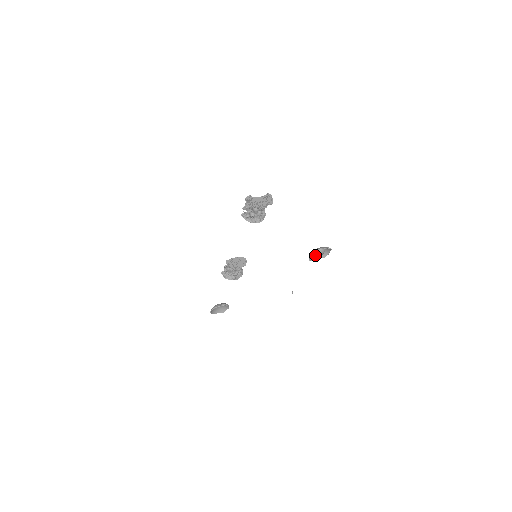
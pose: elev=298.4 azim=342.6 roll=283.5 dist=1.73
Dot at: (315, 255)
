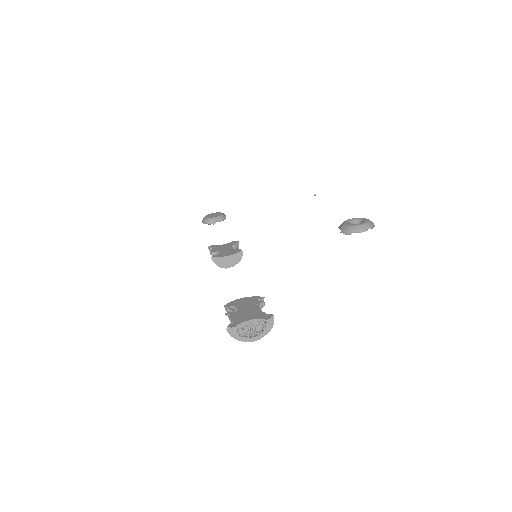
Dot at: occluded
